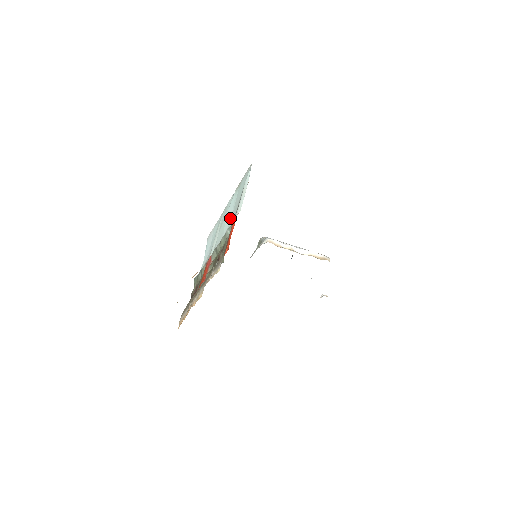
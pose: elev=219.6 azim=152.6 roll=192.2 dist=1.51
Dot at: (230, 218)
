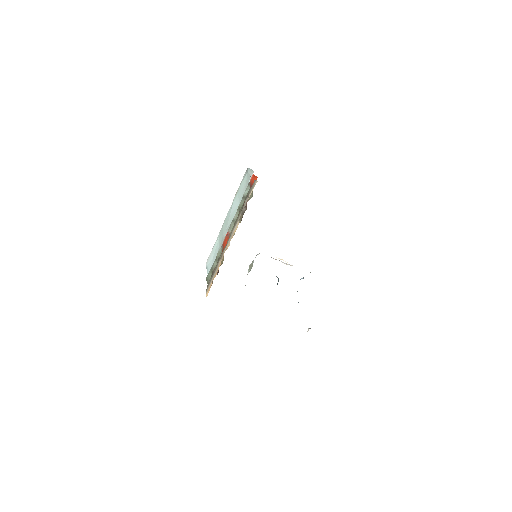
Dot at: (237, 206)
